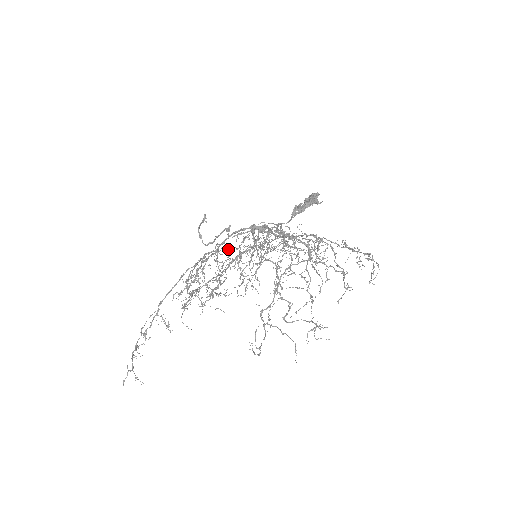
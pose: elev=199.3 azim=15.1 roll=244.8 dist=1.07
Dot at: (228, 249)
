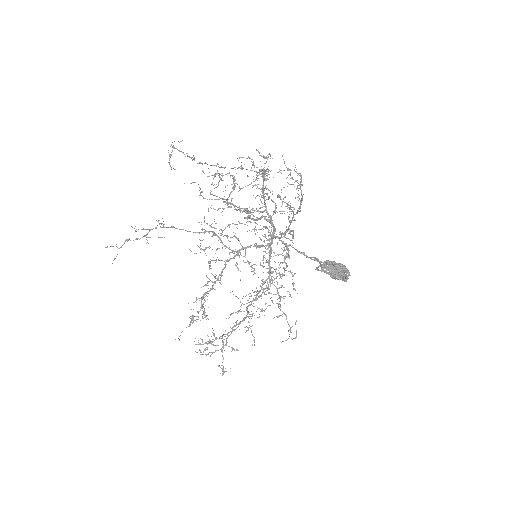
Dot at: (245, 254)
